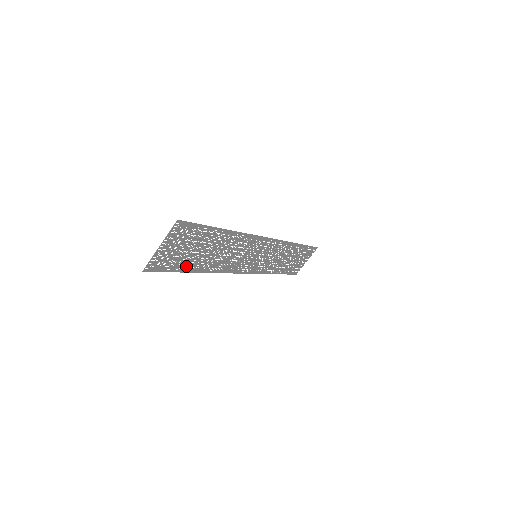
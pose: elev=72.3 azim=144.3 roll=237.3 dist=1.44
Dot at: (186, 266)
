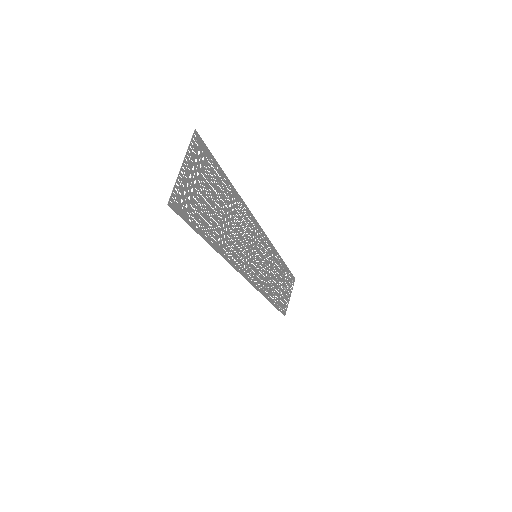
Dot at: (204, 228)
